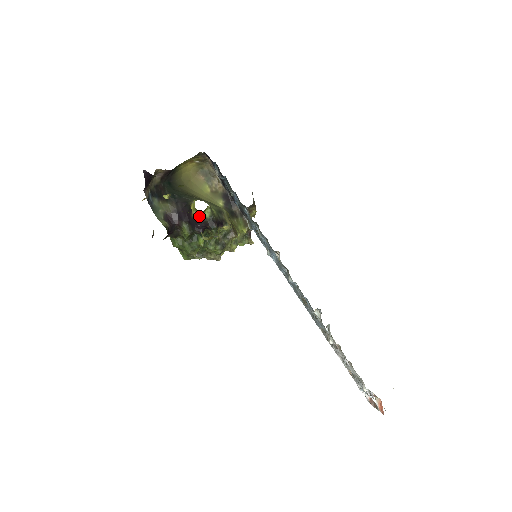
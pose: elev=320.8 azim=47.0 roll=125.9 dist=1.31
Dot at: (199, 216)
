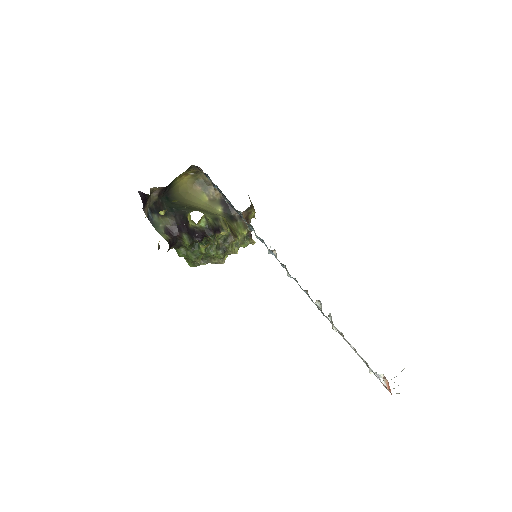
Dot at: (196, 226)
